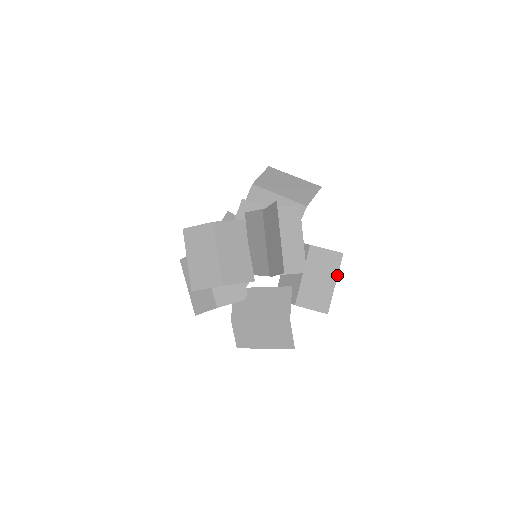
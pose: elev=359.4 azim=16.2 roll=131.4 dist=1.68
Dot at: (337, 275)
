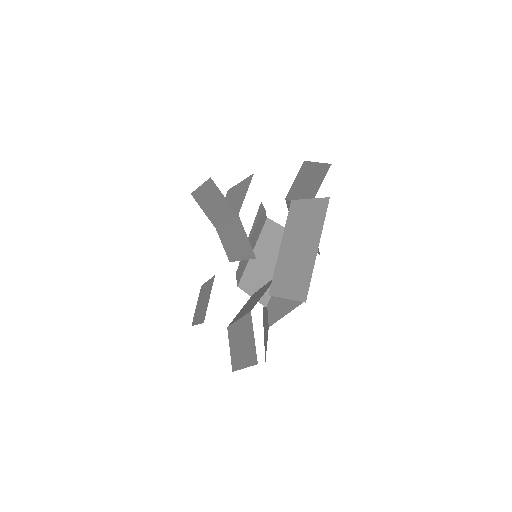
Dot at: (312, 163)
